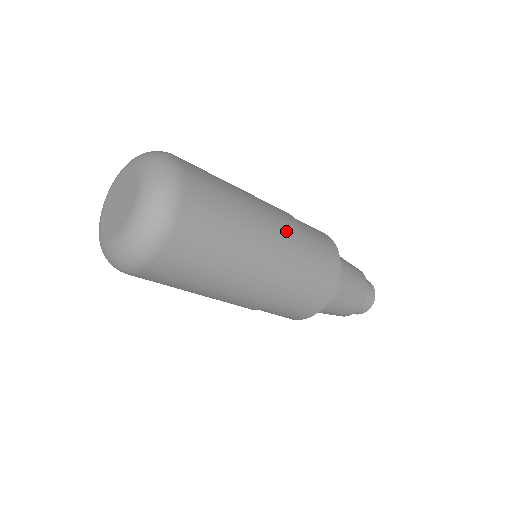
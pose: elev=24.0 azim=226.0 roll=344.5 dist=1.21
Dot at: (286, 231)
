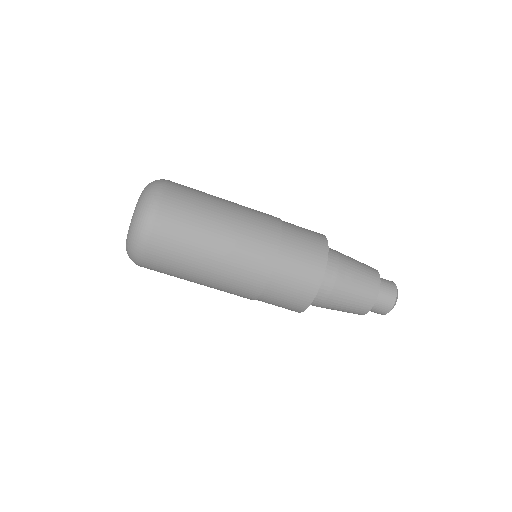
Dot at: (259, 238)
